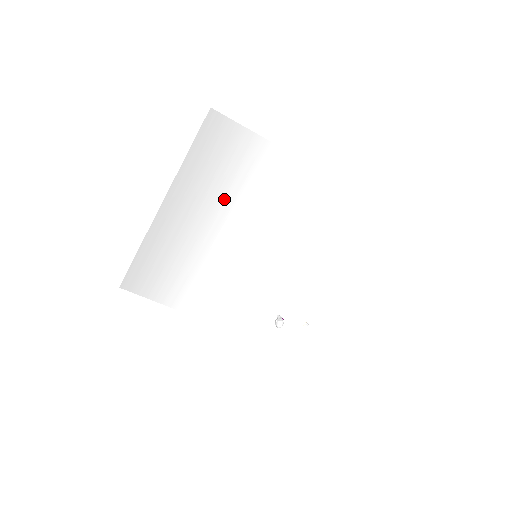
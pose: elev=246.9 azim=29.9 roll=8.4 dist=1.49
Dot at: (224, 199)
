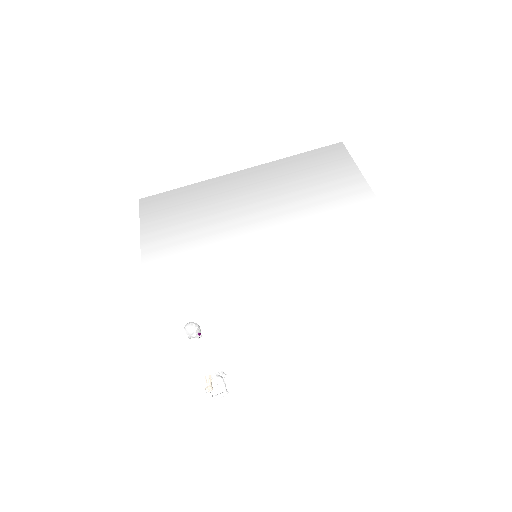
Dot at: (286, 193)
